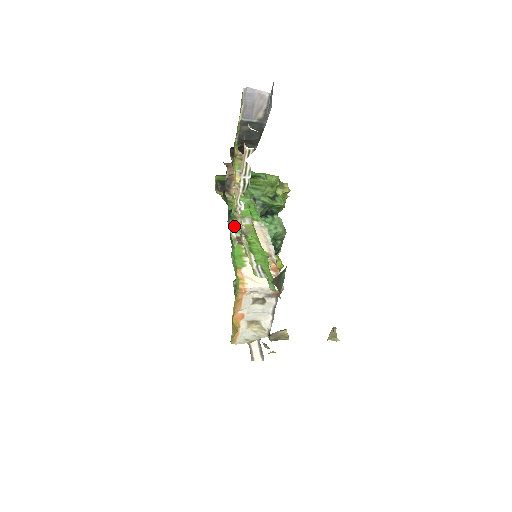
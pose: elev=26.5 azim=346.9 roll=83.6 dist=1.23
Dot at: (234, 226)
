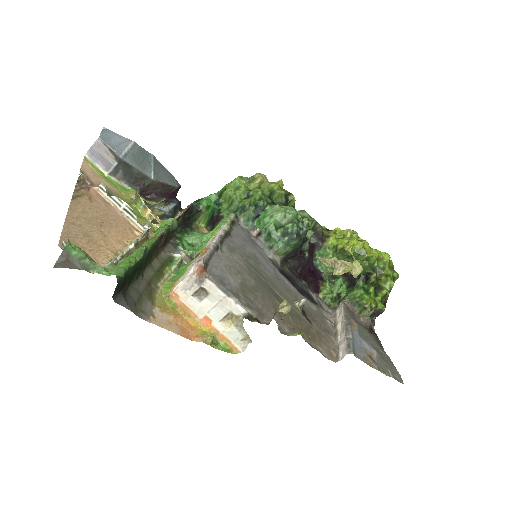
Dot at: occluded
